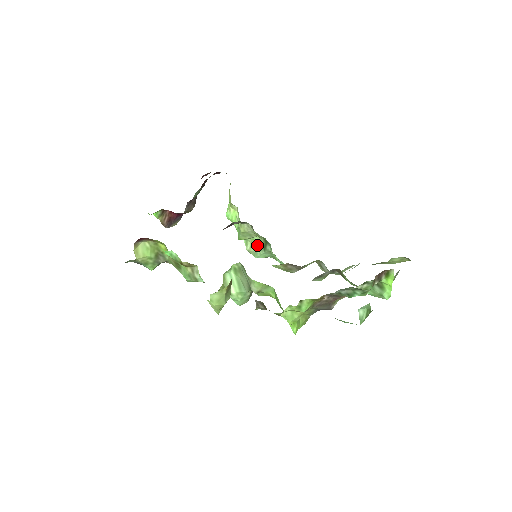
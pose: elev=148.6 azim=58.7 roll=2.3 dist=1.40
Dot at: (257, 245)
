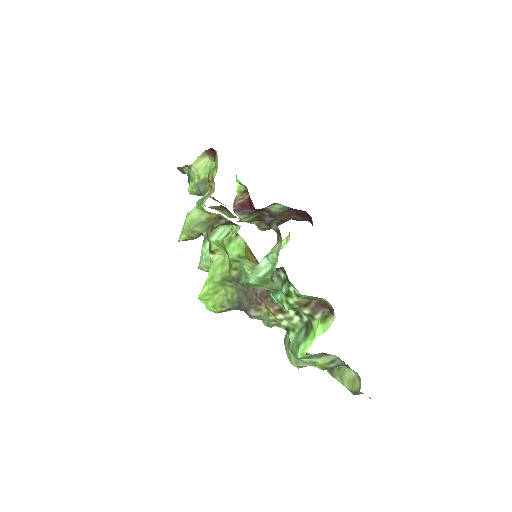
Dot at: occluded
